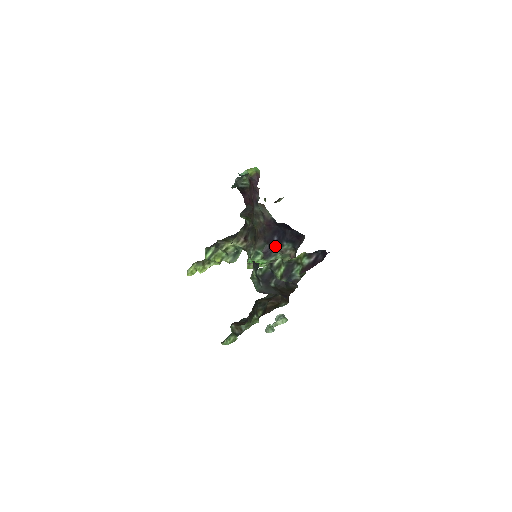
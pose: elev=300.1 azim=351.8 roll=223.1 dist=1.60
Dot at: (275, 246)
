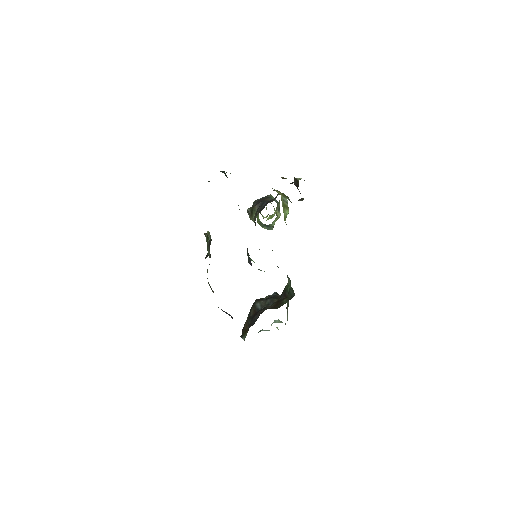
Dot at: occluded
